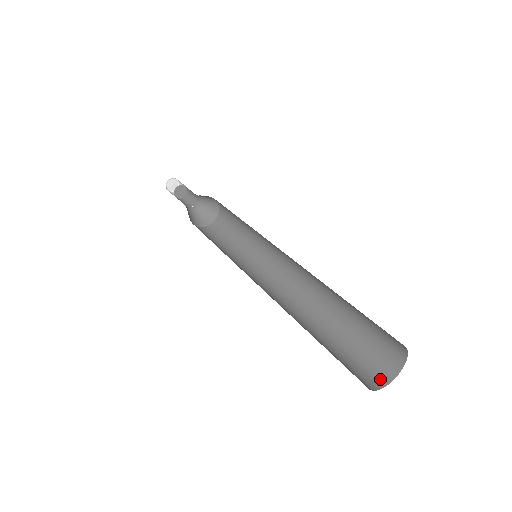
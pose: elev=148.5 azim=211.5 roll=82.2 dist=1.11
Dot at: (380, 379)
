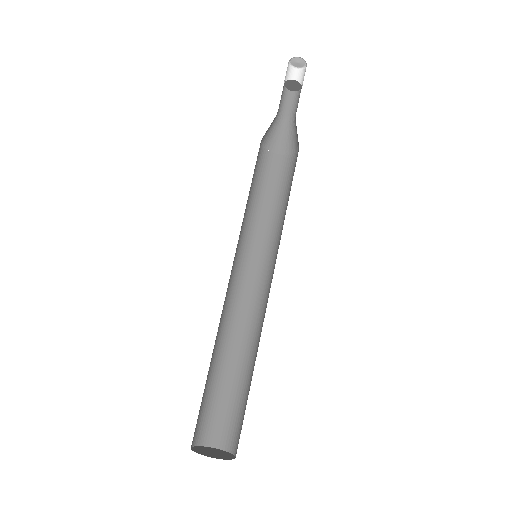
Dot at: (205, 438)
